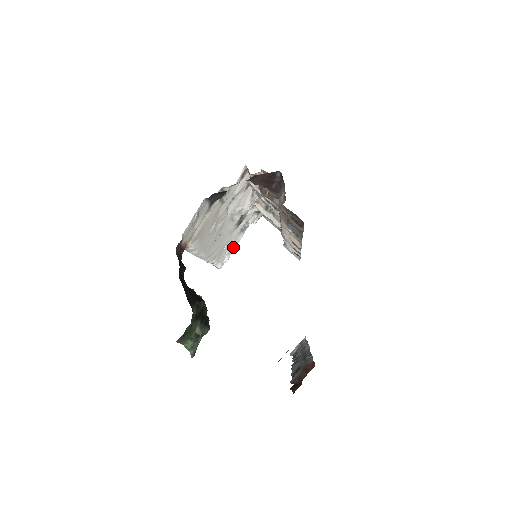
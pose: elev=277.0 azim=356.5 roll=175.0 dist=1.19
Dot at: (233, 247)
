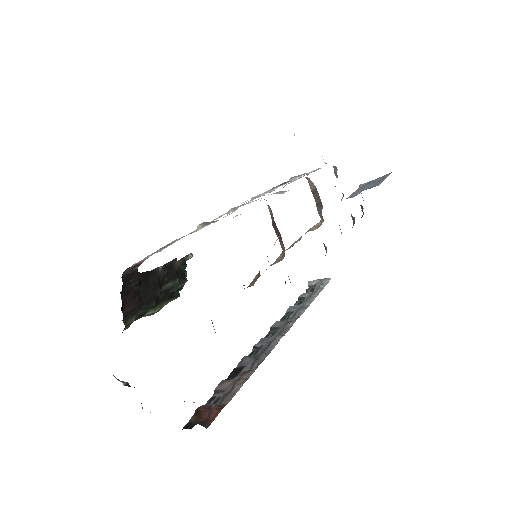
Dot at: occluded
